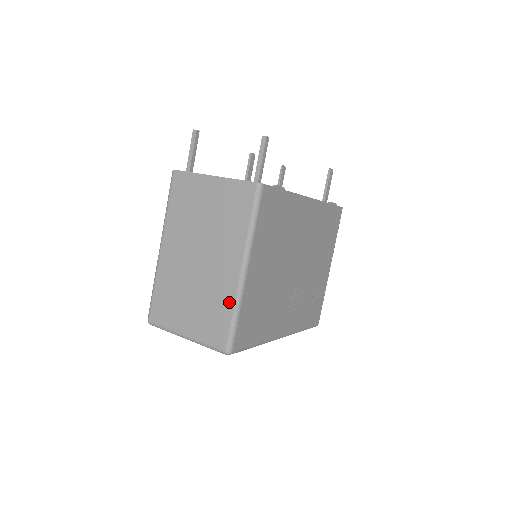
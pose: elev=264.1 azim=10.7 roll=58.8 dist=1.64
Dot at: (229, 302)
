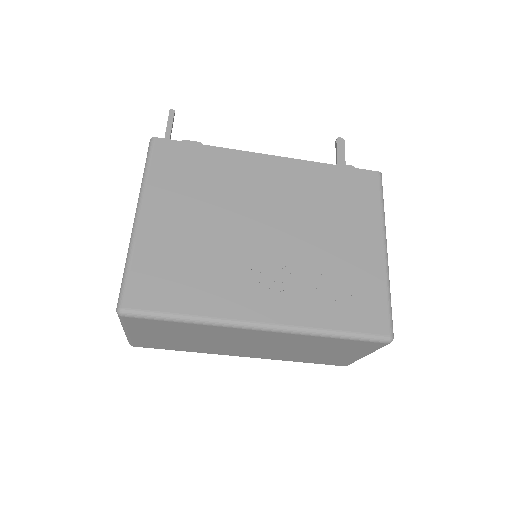
Dot at: occluded
